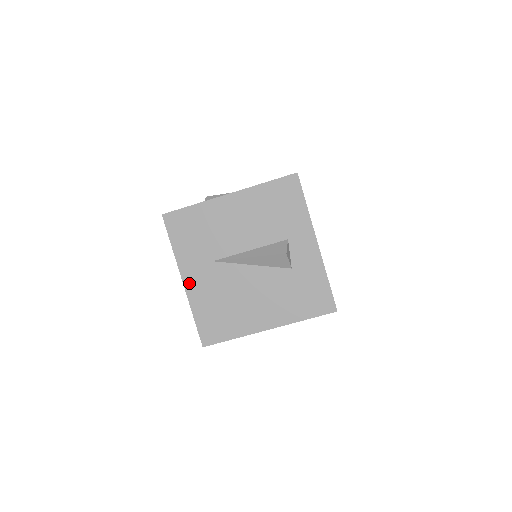
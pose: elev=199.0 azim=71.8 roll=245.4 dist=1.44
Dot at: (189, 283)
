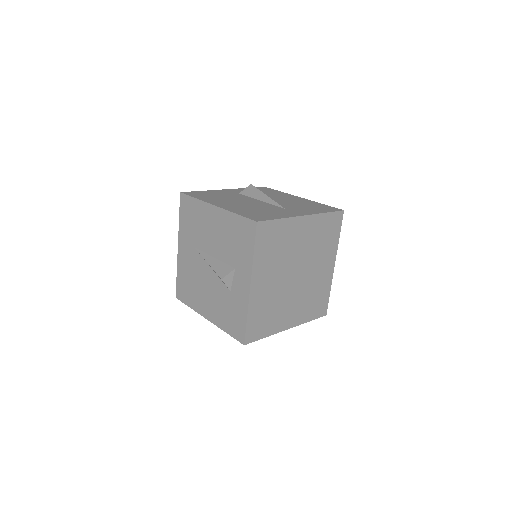
Dot at: (180, 251)
